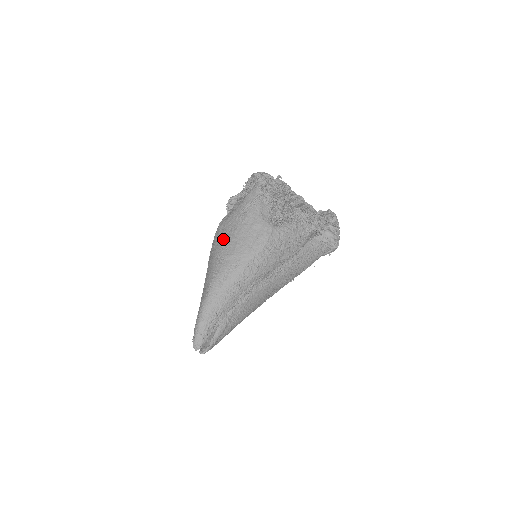
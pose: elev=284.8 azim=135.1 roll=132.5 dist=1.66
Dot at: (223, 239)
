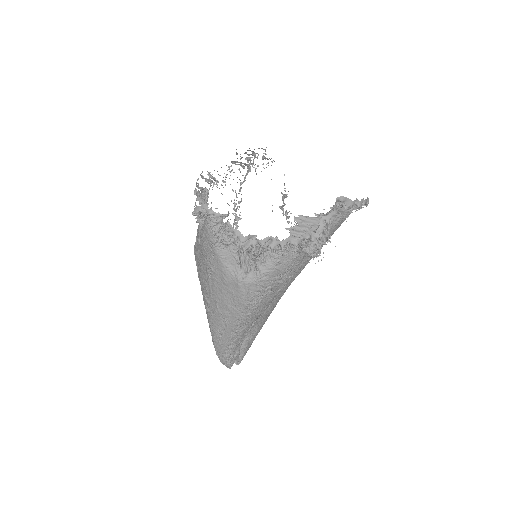
Dot at: (202, 285)
